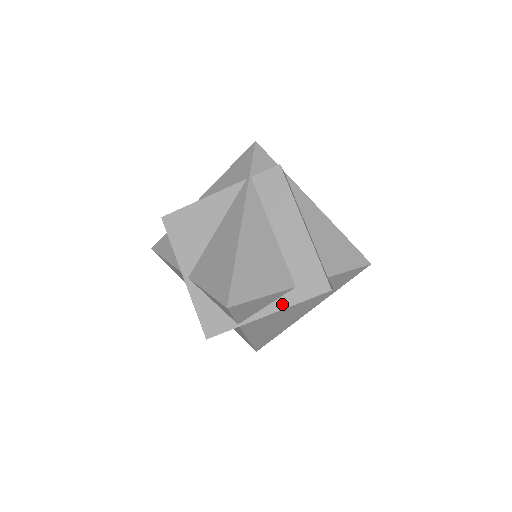
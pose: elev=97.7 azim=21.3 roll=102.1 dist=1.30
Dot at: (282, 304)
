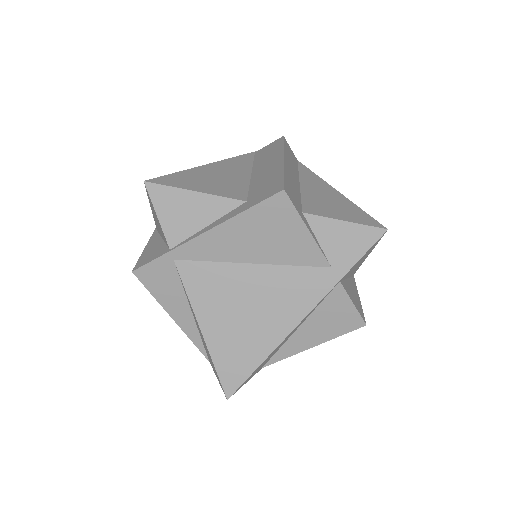
Dot at: (224, 219)
